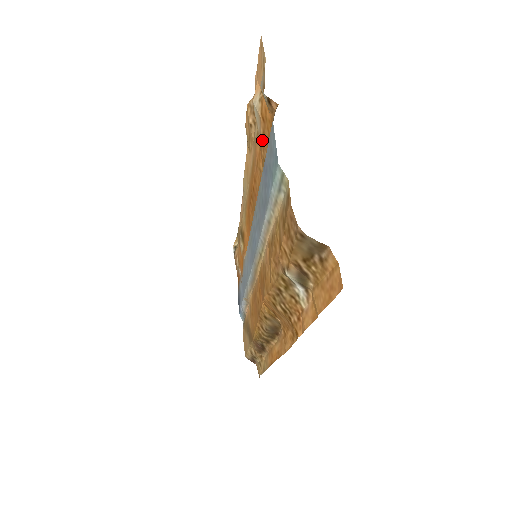
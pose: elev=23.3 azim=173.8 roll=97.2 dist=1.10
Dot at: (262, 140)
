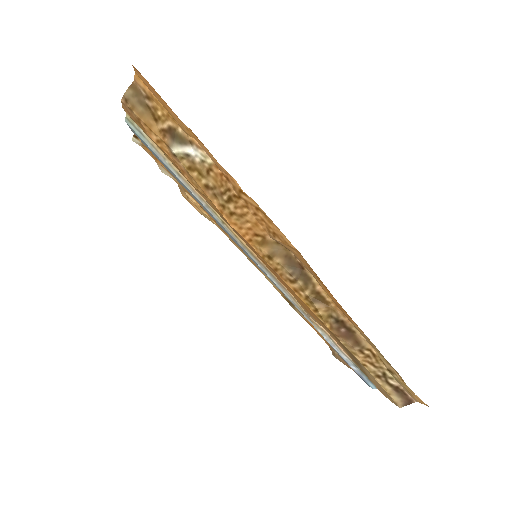
Dot at: occluded
